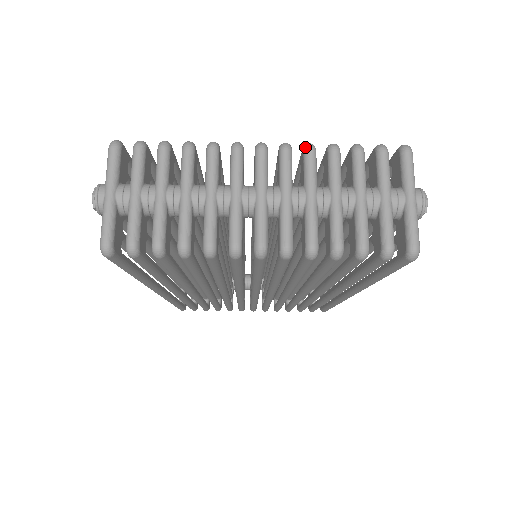
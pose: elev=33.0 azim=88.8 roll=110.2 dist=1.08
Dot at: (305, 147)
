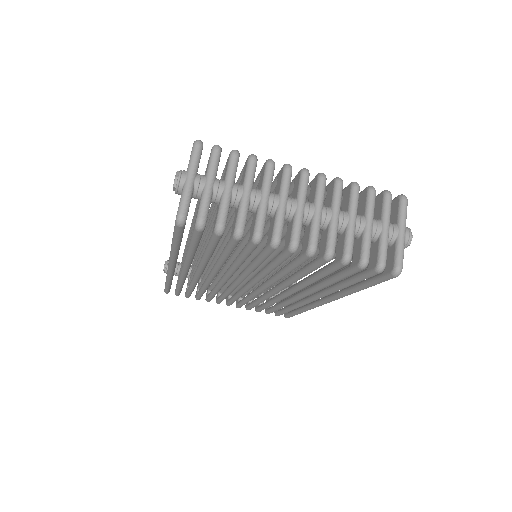
Dot at: (336, 179)
